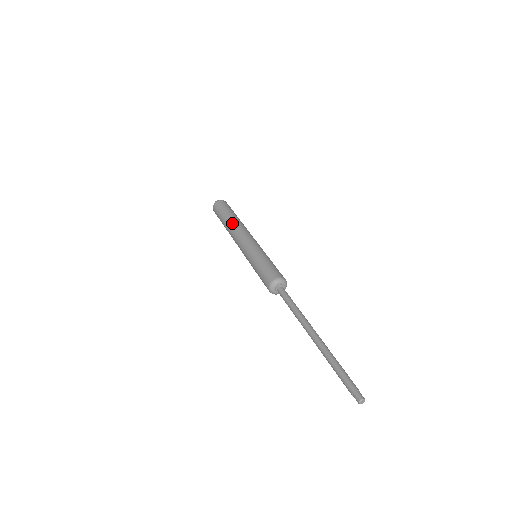
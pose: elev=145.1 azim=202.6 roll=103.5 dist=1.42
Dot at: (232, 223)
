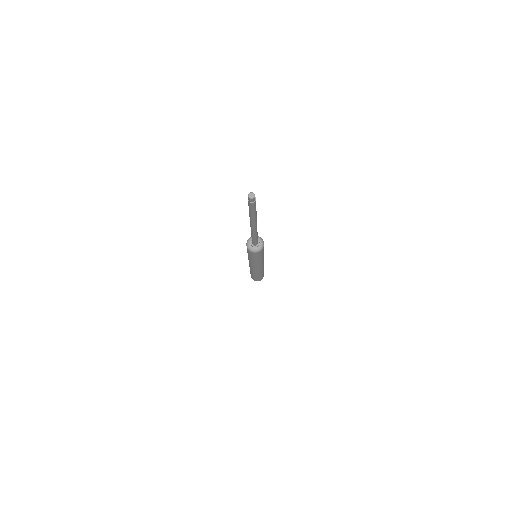
Dot at: occluded
